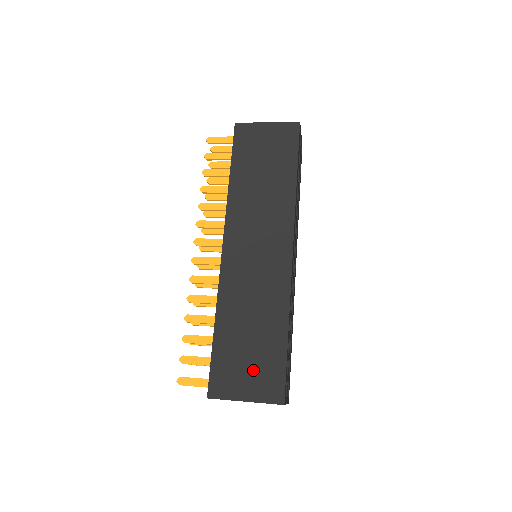
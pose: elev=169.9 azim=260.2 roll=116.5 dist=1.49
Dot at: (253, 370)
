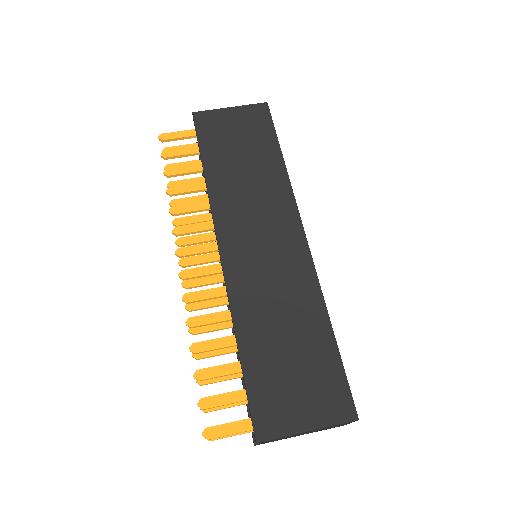
Dot at: (305, 387)
